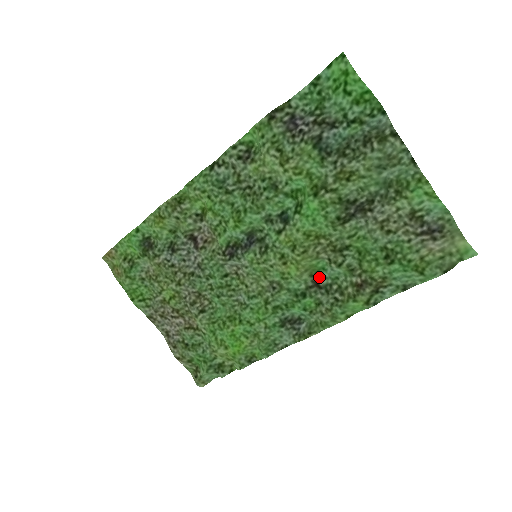
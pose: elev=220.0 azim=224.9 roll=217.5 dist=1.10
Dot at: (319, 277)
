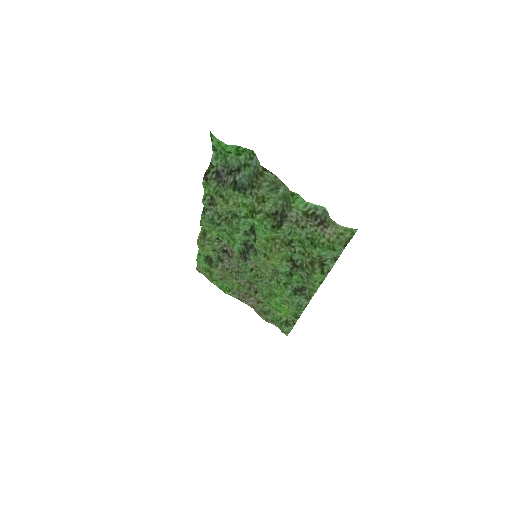
Dot at: (294, 260)
